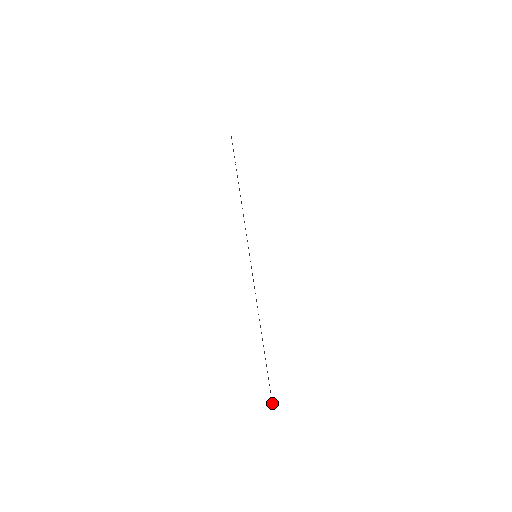
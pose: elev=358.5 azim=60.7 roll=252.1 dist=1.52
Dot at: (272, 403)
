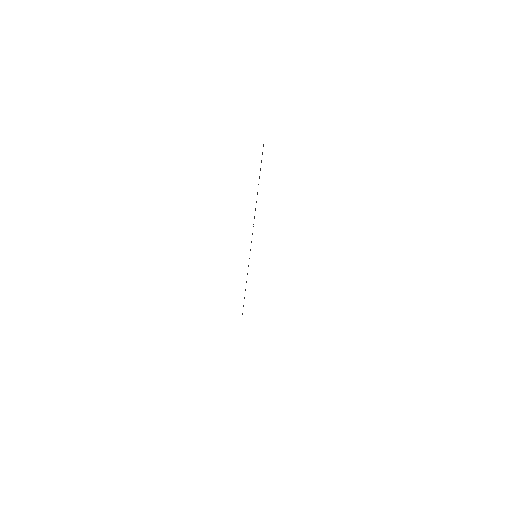
Dot at: occluded
